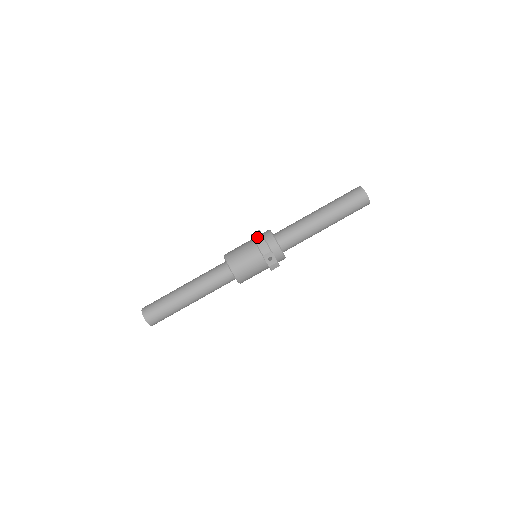
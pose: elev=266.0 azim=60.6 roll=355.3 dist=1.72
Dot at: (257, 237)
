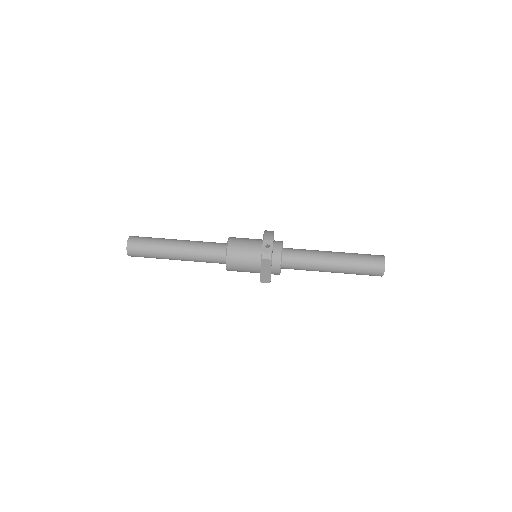
Dot at: occluded
